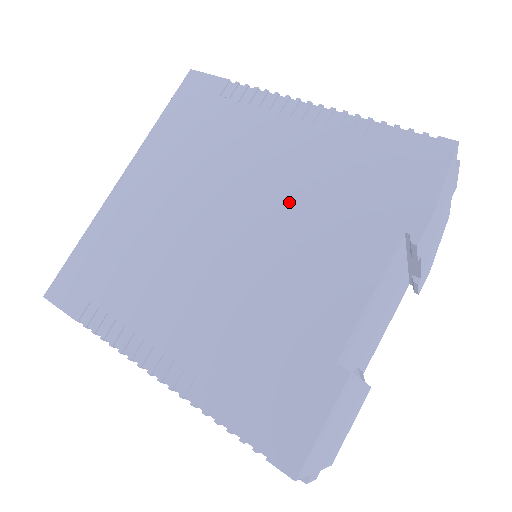
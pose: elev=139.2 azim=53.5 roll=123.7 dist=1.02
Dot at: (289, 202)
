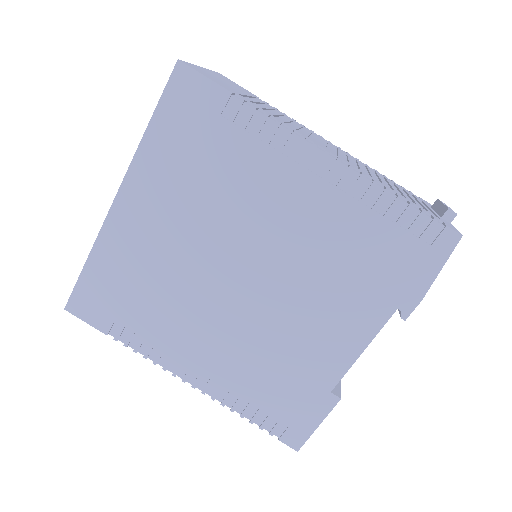
Dot at: (300, 263)
